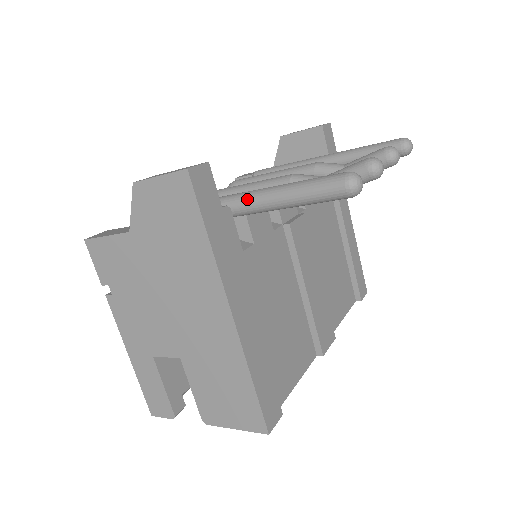
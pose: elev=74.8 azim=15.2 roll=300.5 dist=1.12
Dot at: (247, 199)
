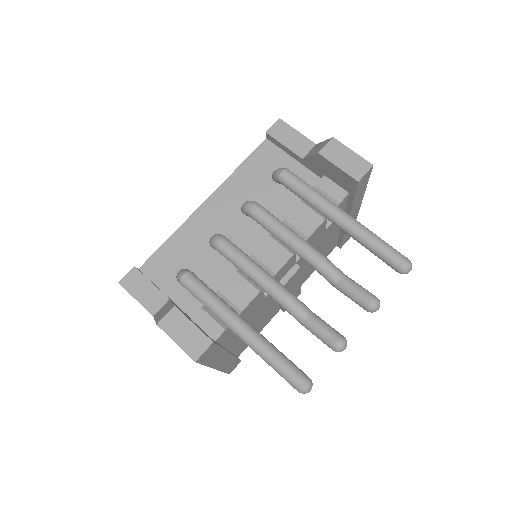
Dot at: (240, 337)
